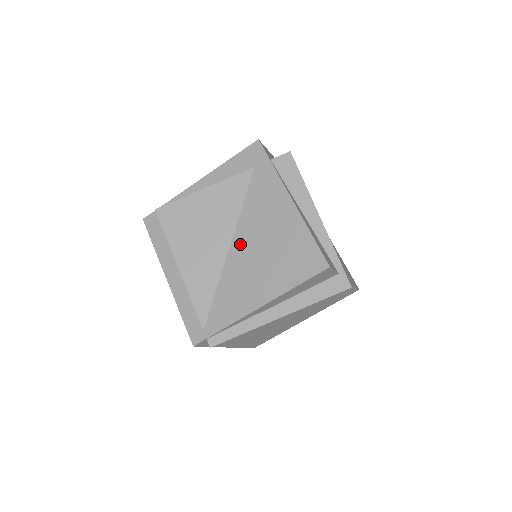
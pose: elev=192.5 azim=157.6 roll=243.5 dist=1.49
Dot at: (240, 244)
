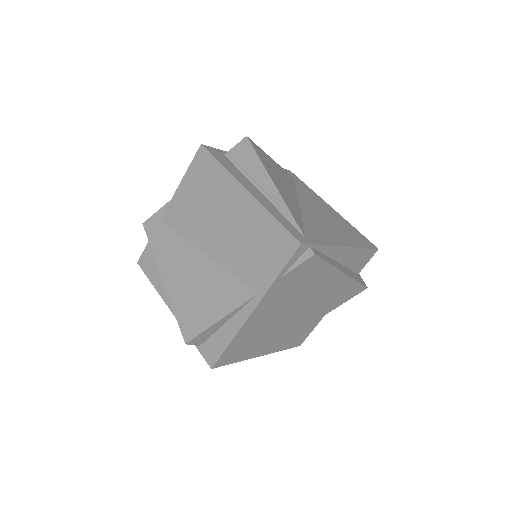
Dot at: (307, 206)
